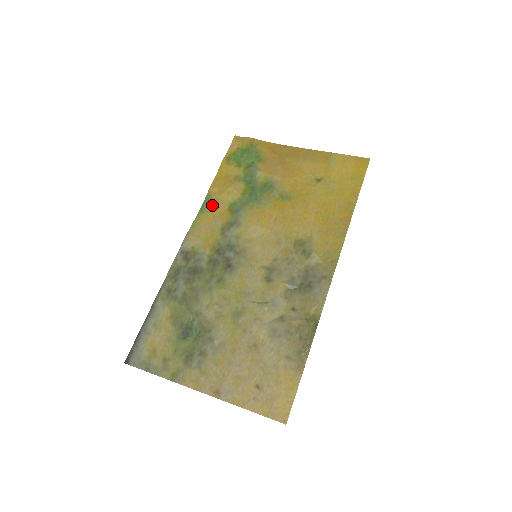
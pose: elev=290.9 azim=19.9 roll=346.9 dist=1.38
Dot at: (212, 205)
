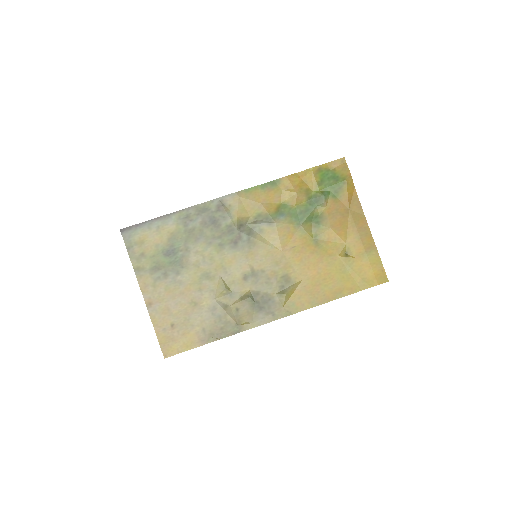
Dot at: (273, 191)
